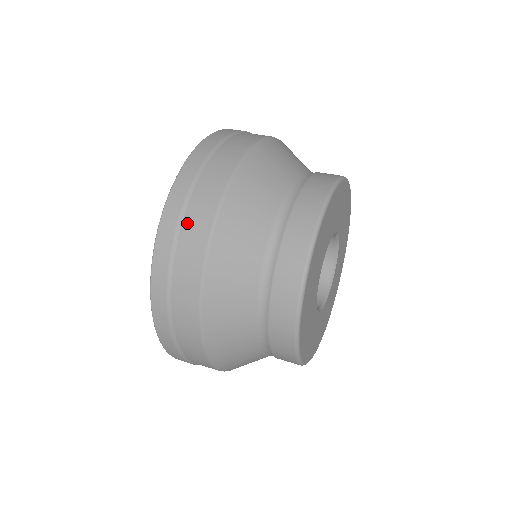
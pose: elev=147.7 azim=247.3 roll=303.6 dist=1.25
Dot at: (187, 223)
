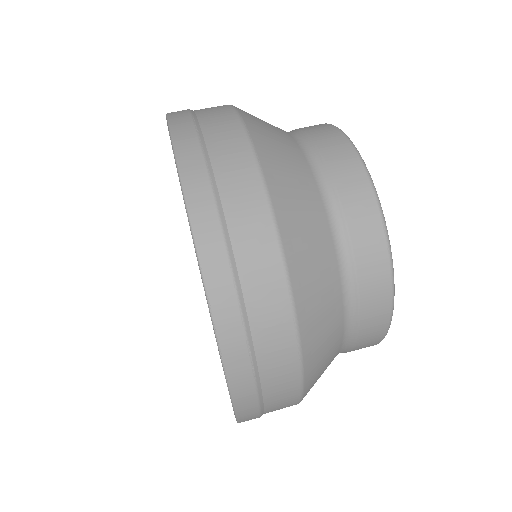
Dot at: occluded
